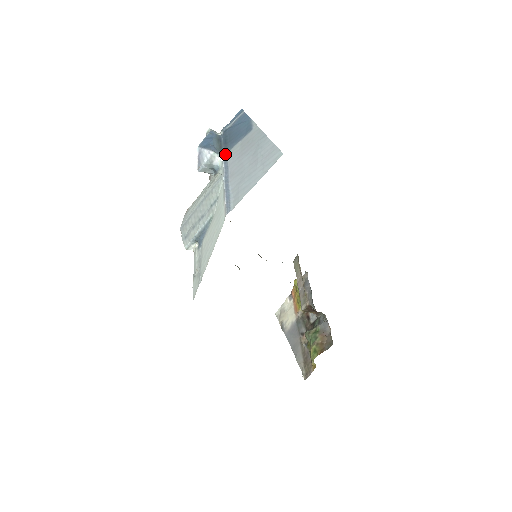
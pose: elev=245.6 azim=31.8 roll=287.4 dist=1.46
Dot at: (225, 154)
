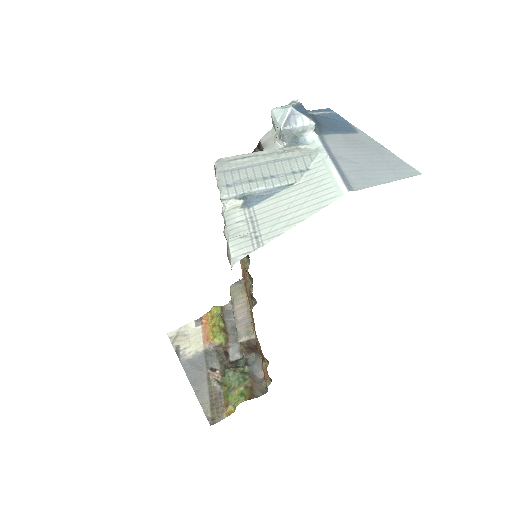
Dot at: (320, 134)
